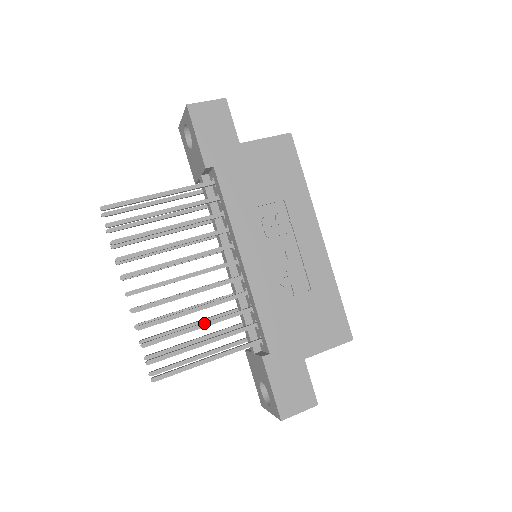
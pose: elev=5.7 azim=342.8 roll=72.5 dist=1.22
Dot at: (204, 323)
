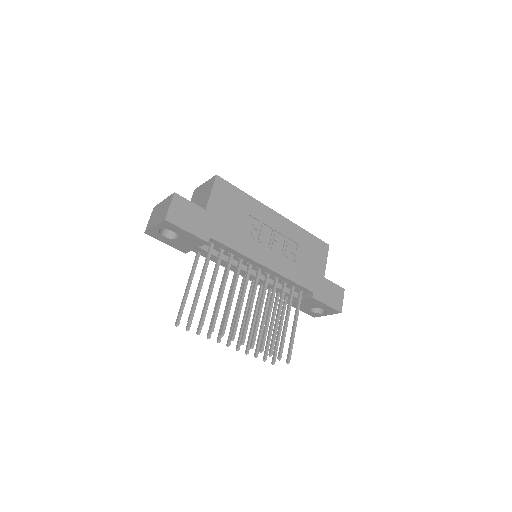
Dot at: (278, 314)
